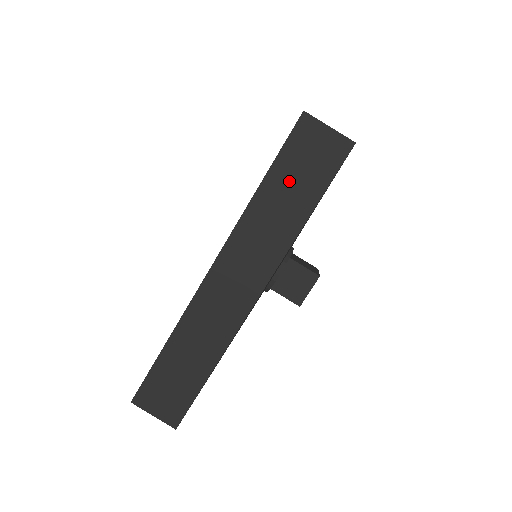
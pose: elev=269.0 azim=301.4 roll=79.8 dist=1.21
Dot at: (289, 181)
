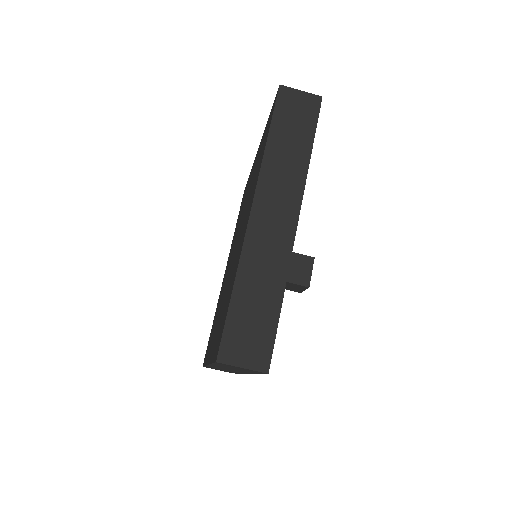
Dot at: (231, 367)
